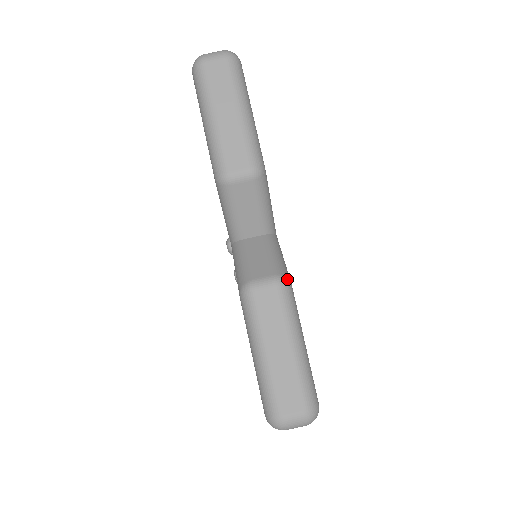
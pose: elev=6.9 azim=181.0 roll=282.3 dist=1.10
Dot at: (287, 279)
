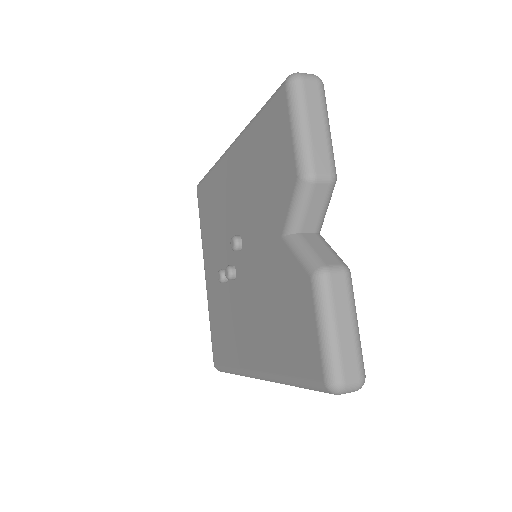
Dot at: (349, 269)
